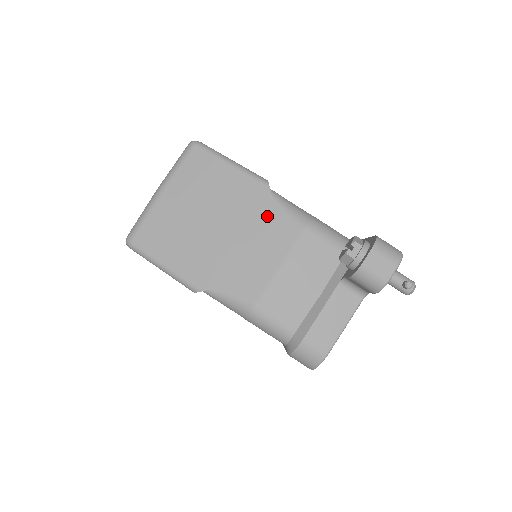
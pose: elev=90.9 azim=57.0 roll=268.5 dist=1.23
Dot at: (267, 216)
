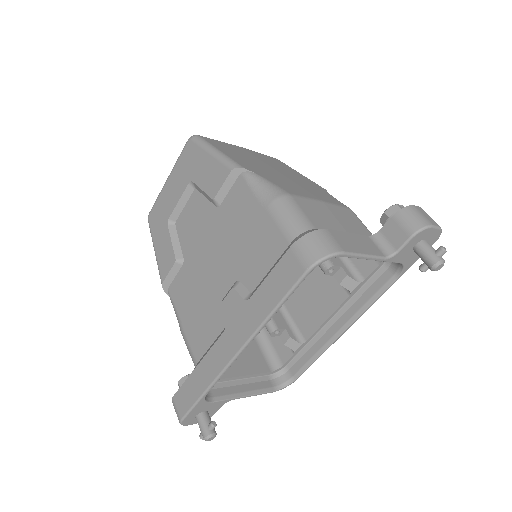
Dot at: (320, 191)
